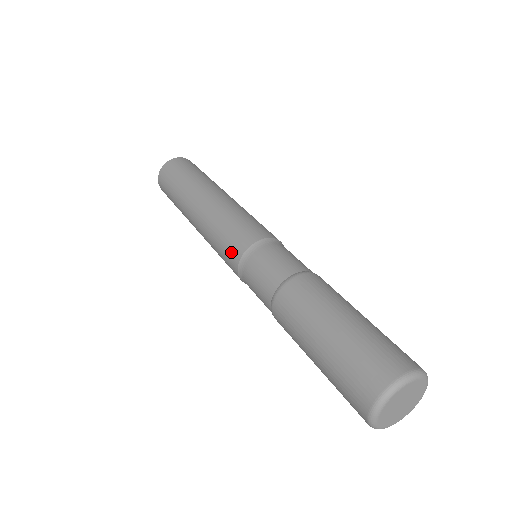
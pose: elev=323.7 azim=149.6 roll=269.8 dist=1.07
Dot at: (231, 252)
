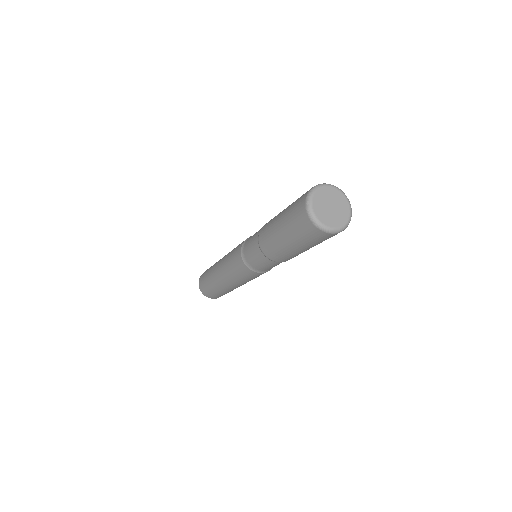
Dot at: (238, 263)
